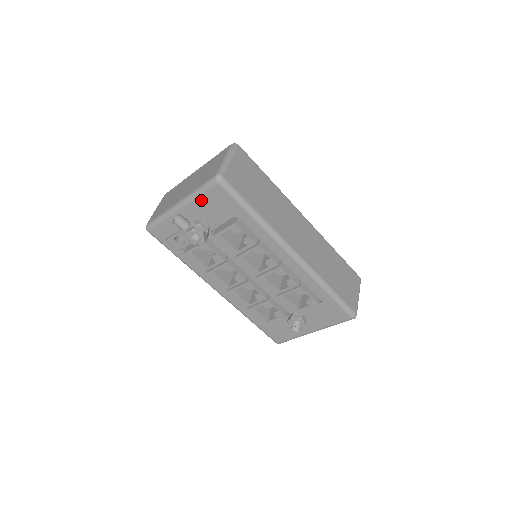
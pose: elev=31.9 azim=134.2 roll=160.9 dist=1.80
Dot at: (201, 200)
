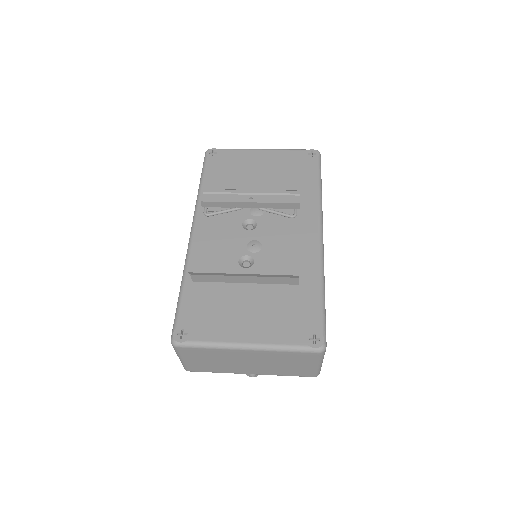
Dot at: occluded
